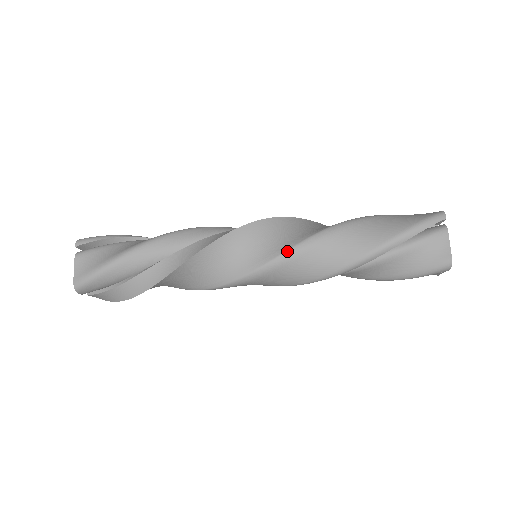
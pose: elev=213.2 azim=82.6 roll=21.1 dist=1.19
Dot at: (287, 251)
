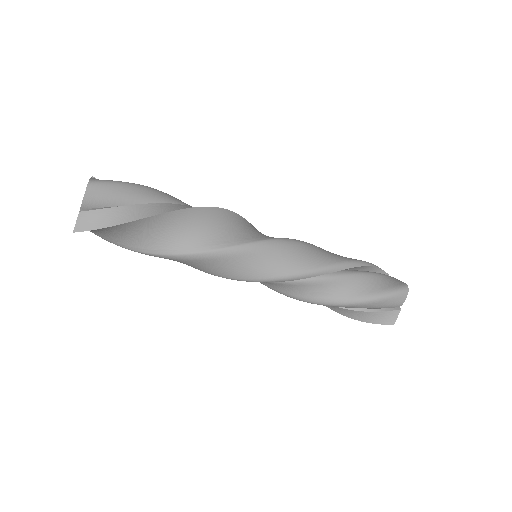
Dot at: (294, 239)
